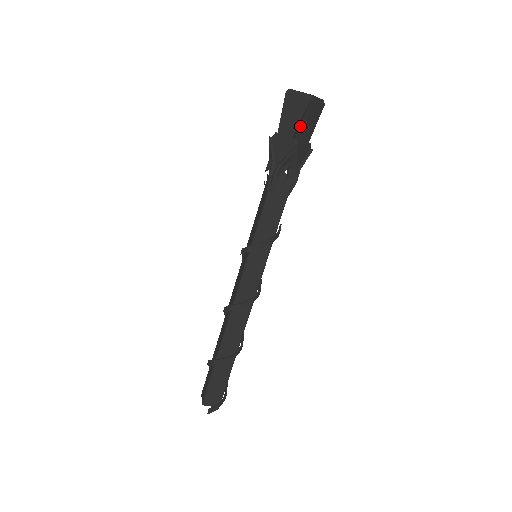
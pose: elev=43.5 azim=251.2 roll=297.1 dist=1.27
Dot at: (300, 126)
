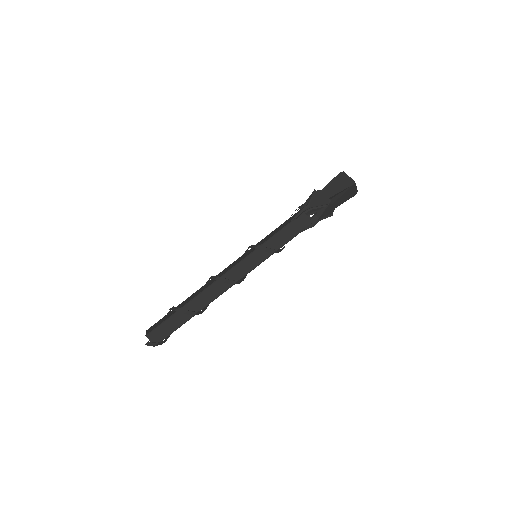
Dot at: (337, 195)
